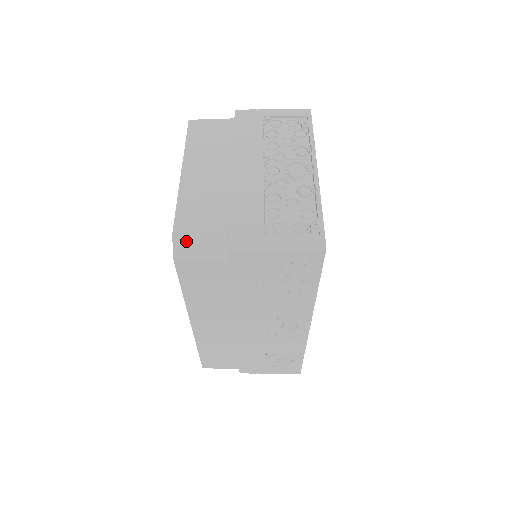
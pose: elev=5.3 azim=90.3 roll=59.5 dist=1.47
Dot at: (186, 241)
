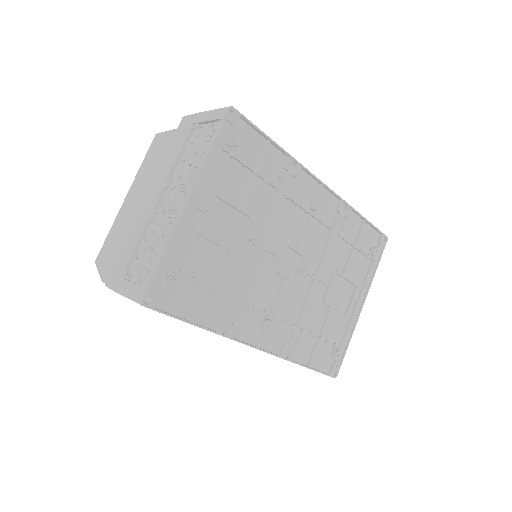
Dot at: (100, 270)
